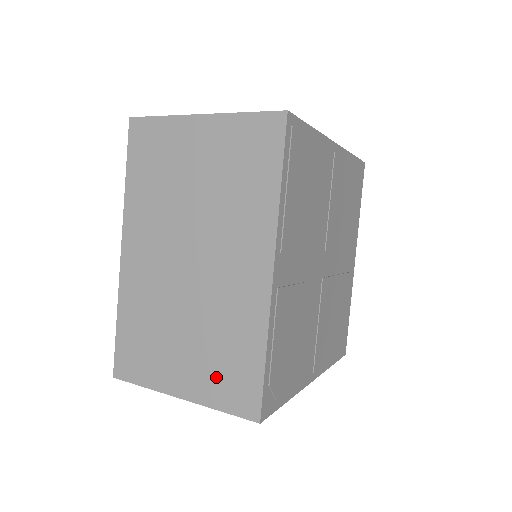
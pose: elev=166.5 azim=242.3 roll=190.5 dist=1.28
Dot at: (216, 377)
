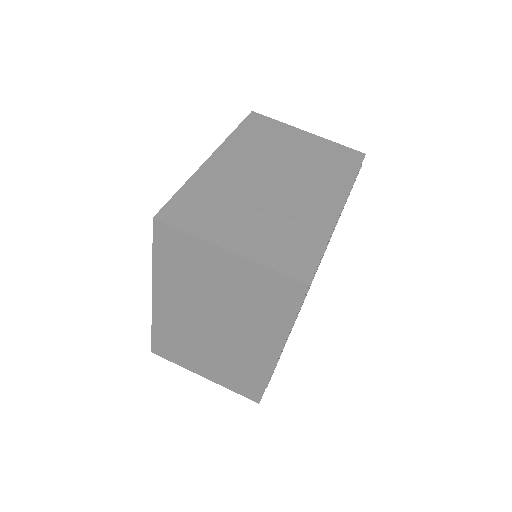
Dot at: (231, 379)
